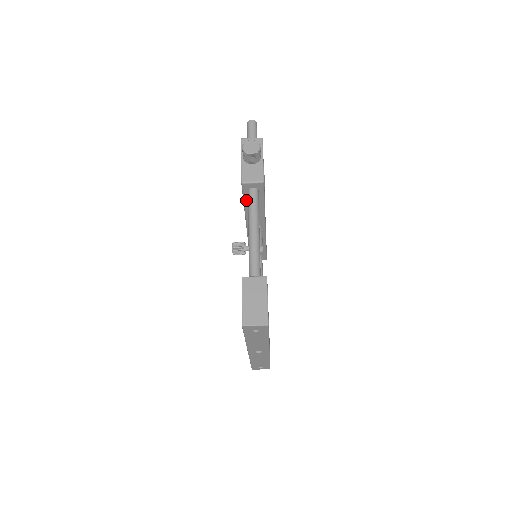
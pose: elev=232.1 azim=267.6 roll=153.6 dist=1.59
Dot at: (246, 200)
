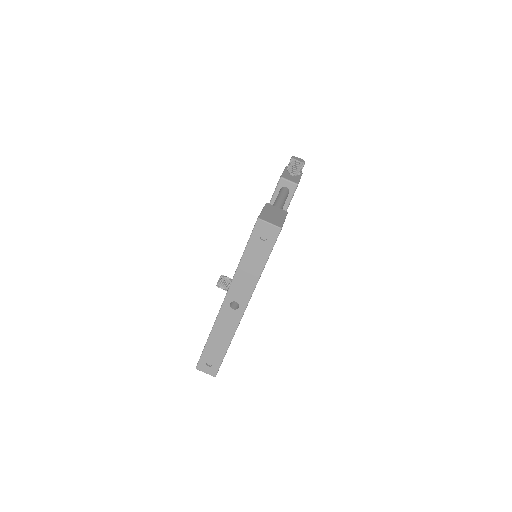
Dot at: (273, 201)
